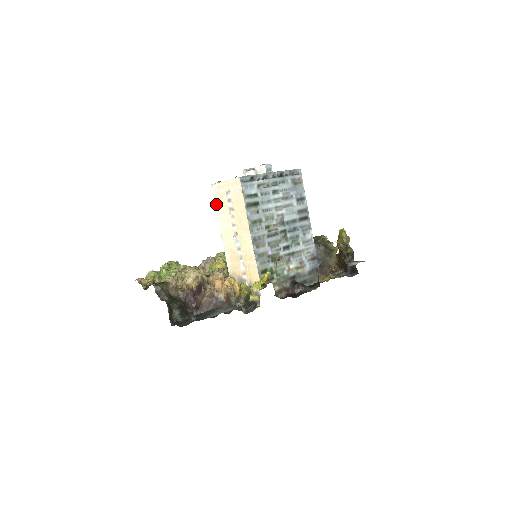
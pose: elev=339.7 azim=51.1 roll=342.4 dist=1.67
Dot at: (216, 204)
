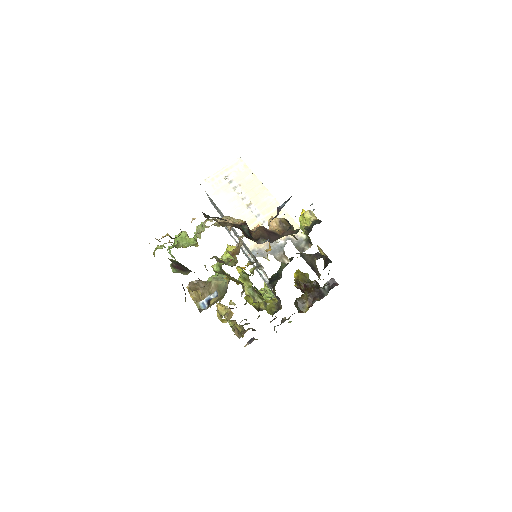
Dot at: (212, 194)
